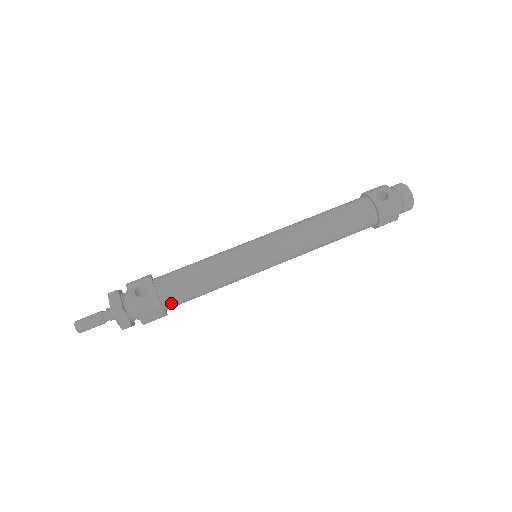
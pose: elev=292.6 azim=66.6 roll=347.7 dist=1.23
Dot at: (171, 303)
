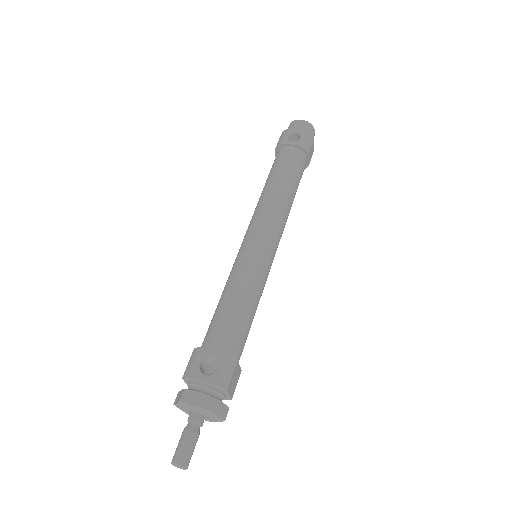
Dot at: (239, 354)
